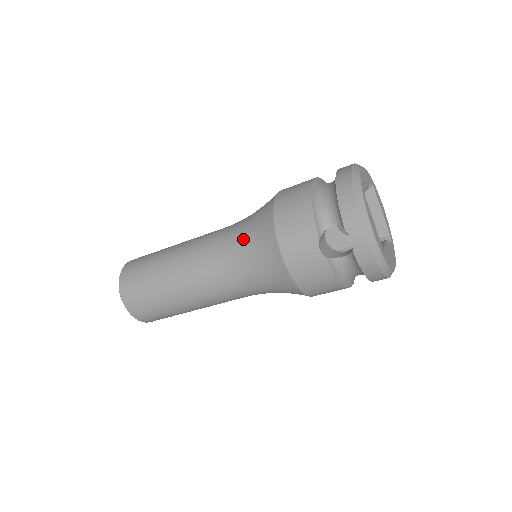
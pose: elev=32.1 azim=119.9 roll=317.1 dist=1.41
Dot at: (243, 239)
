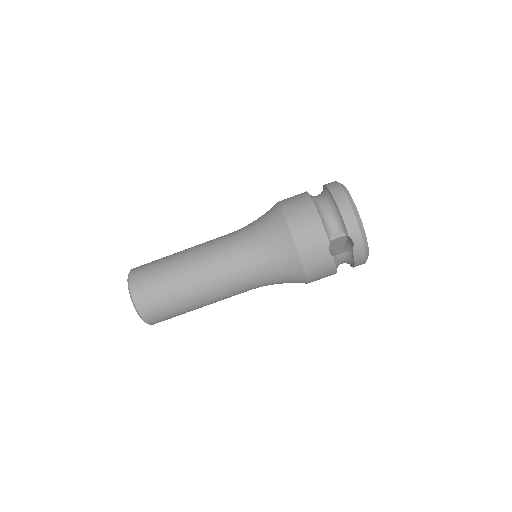
Dot at: (259, 246)
